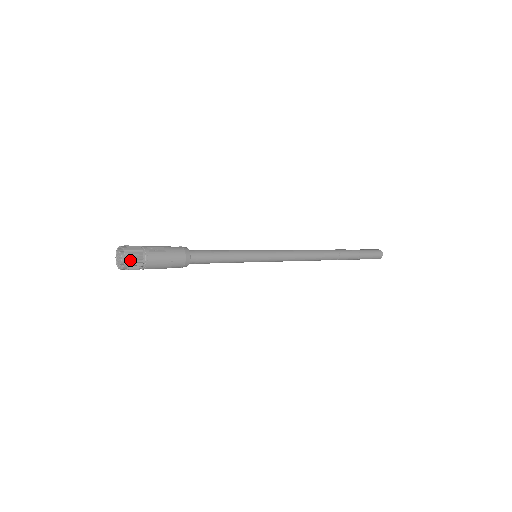
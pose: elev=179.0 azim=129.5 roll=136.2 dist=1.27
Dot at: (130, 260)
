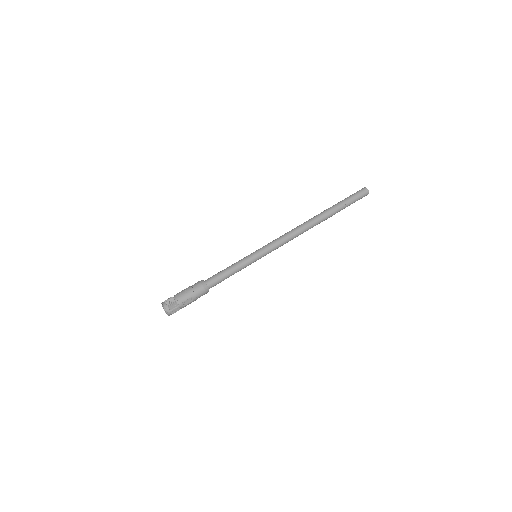
Dot at: occluded
